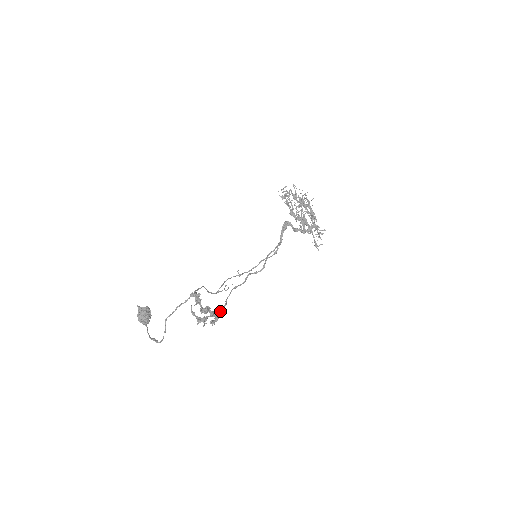
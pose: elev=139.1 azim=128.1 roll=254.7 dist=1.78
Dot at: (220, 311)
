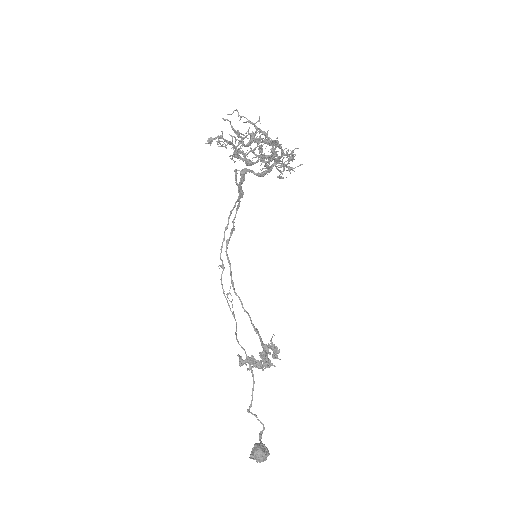
Dot at: (257, 331)
